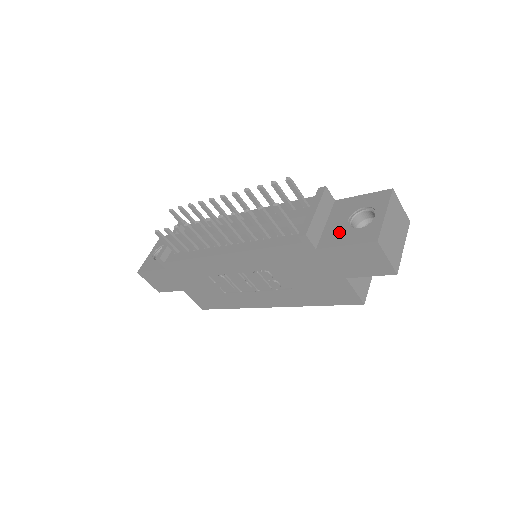
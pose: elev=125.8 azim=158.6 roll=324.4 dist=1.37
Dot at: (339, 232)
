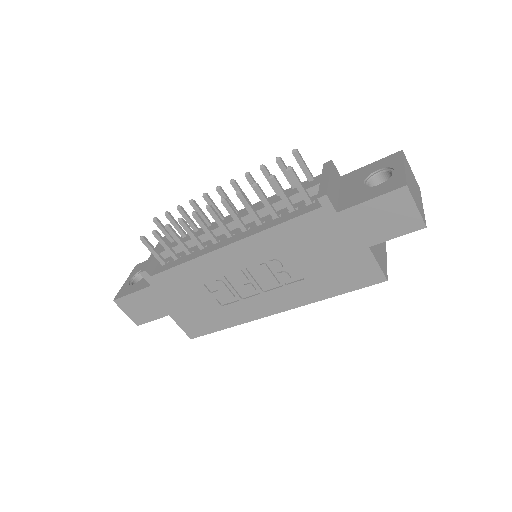
Dot at: (358, 193)
